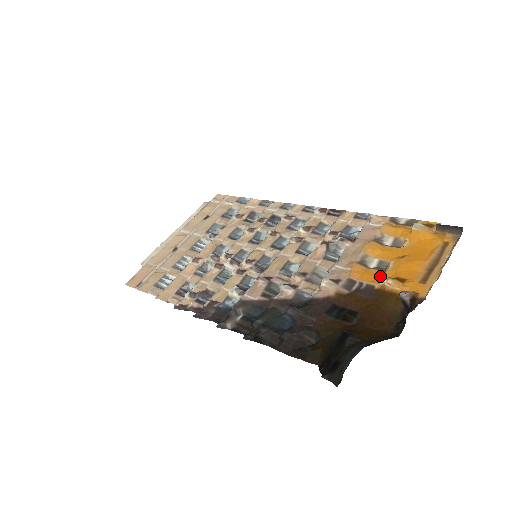
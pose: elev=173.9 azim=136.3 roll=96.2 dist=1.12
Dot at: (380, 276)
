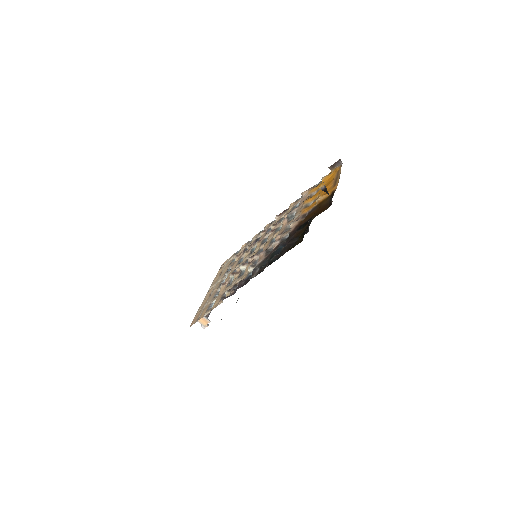
Dot at: (316, 202)
